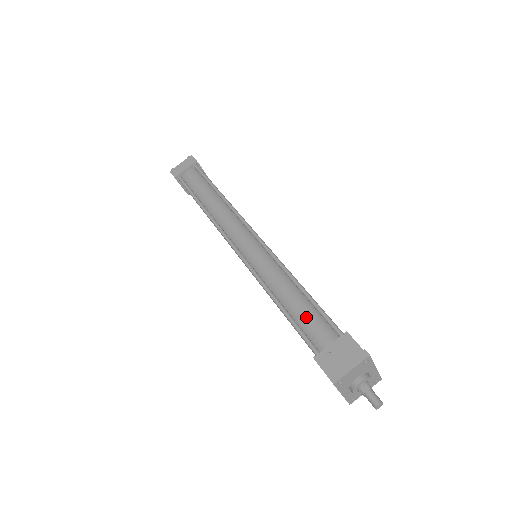
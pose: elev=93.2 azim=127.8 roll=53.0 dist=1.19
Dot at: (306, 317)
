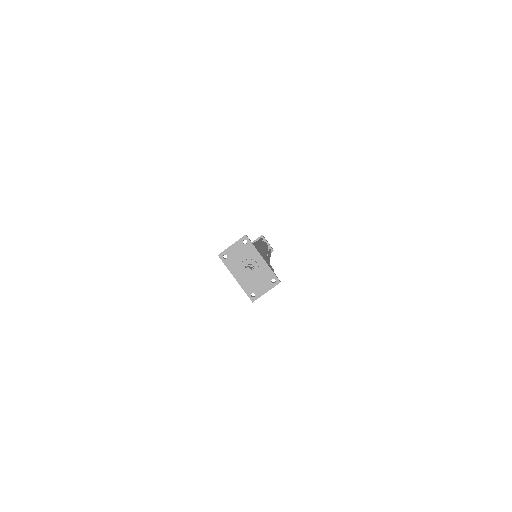
Dot at: occluded
